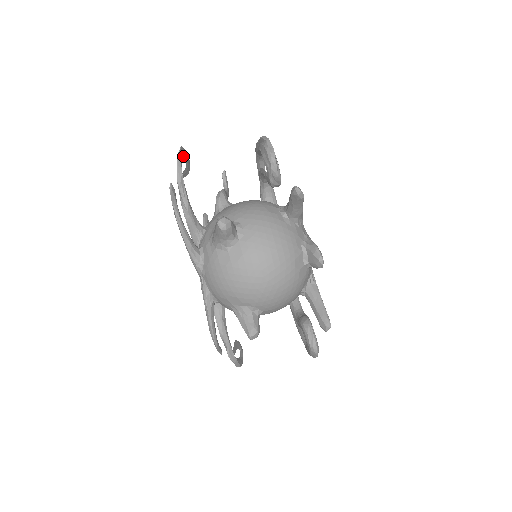
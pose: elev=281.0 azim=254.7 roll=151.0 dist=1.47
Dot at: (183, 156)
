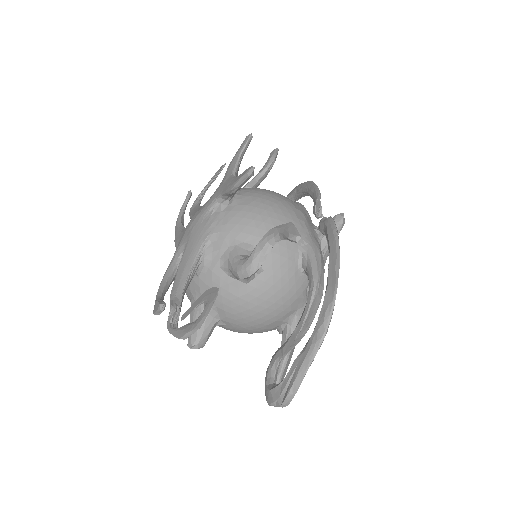
Dot at: (198, 318)
